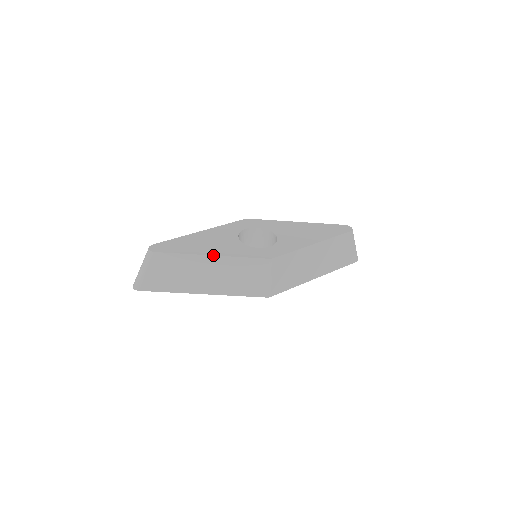
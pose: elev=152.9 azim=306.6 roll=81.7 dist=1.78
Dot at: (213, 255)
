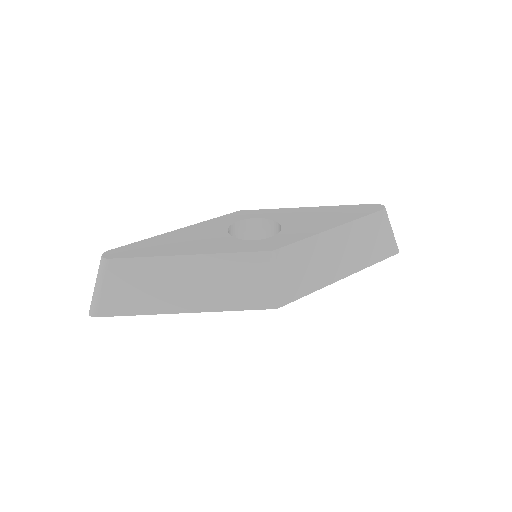
Dot at: (189, 254)
